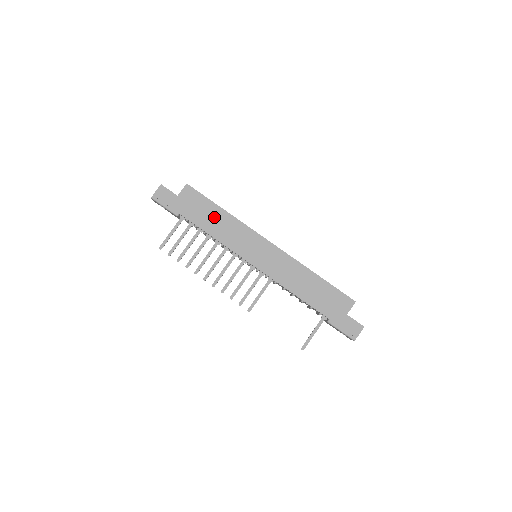
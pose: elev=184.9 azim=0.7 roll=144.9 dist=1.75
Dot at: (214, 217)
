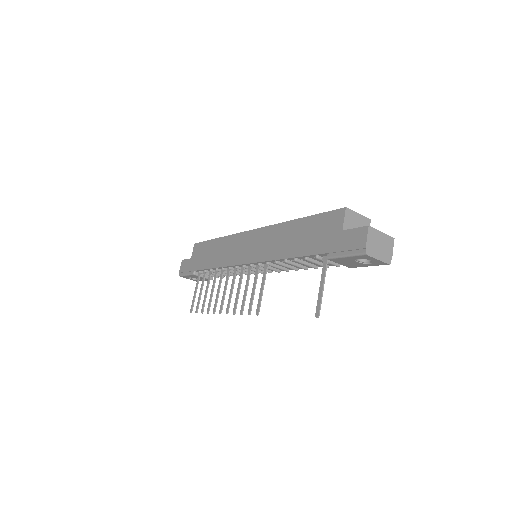
Dot at: (213, 251)
